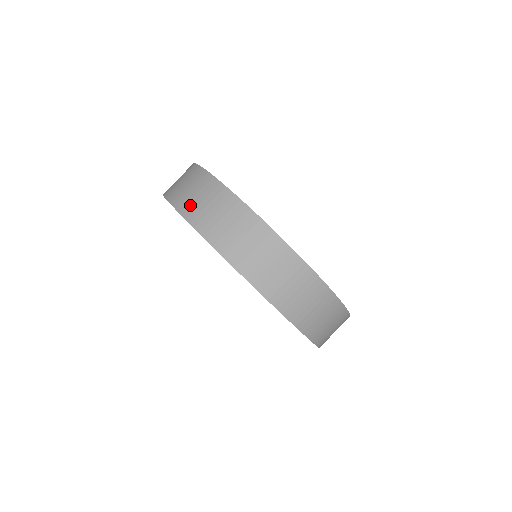
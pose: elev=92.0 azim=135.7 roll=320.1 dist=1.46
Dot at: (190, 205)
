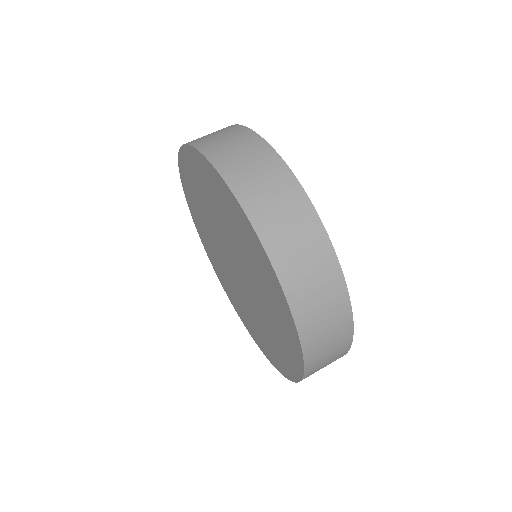
Dot at: occluded
